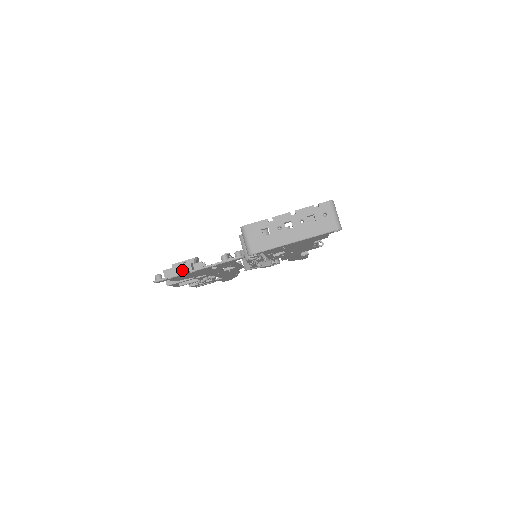
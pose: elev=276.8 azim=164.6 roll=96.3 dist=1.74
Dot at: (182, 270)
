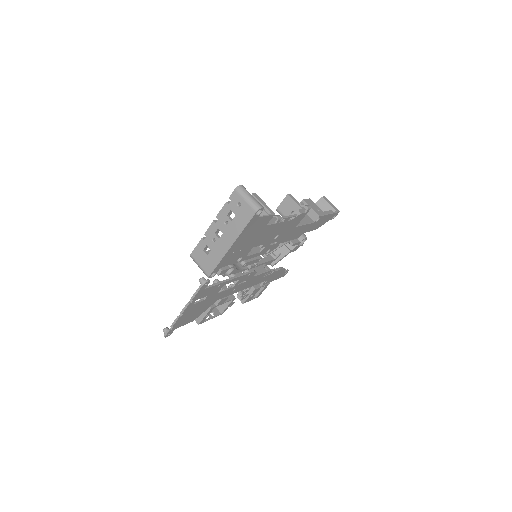
Dot at: occluded
